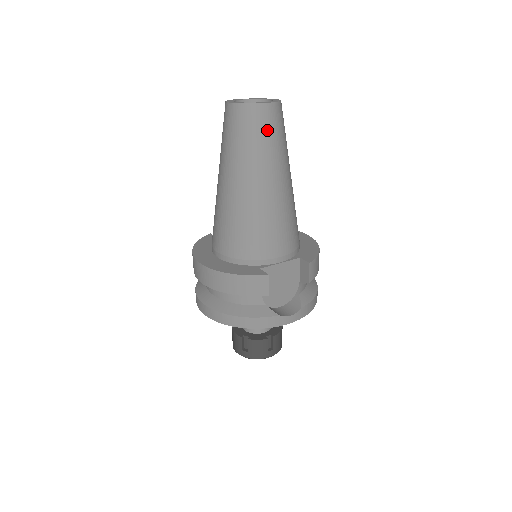
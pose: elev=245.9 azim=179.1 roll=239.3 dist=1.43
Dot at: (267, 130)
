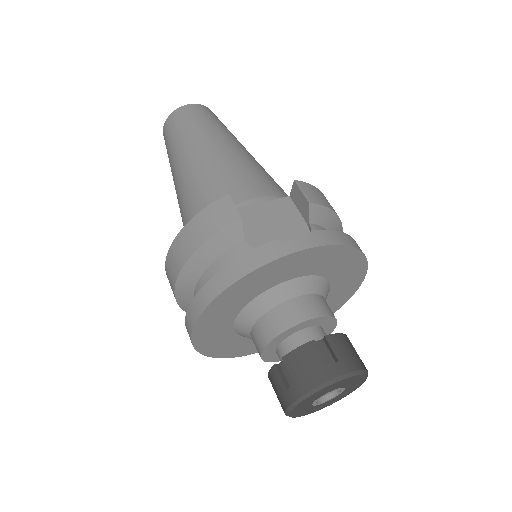
Dot at: (195, 117)
